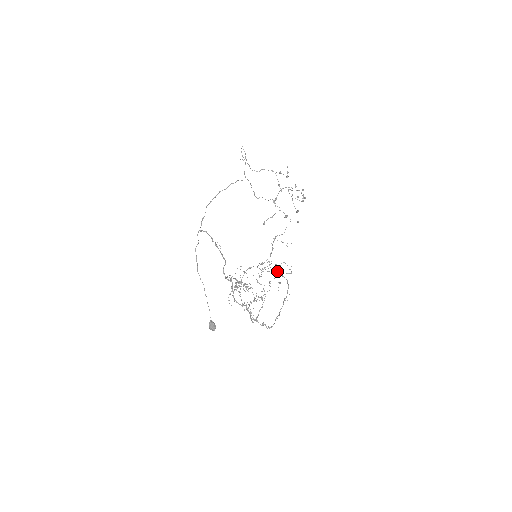
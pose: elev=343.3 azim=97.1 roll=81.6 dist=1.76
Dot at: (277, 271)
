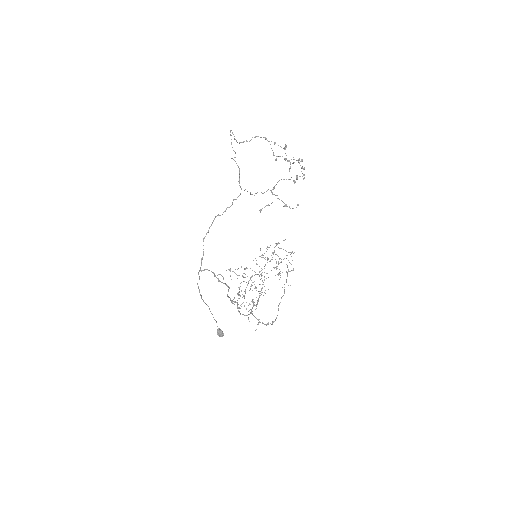
Dot at: occluded
